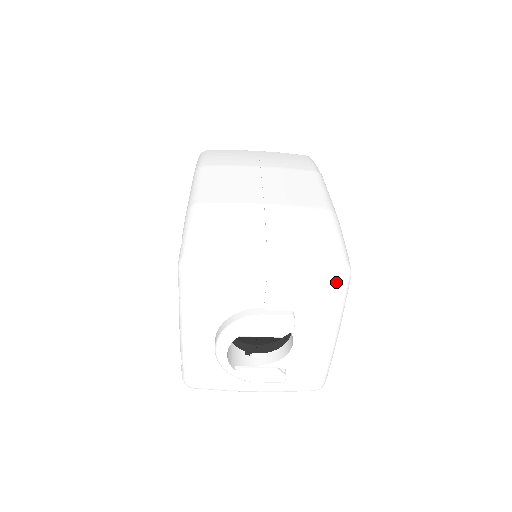
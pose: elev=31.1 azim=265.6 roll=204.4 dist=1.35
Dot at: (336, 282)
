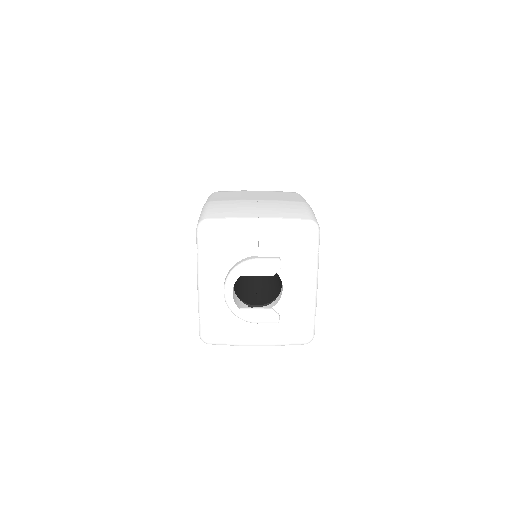
Dot at: (308, 233)
